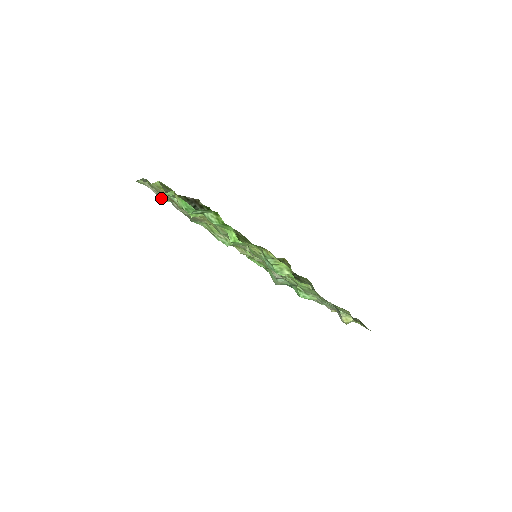
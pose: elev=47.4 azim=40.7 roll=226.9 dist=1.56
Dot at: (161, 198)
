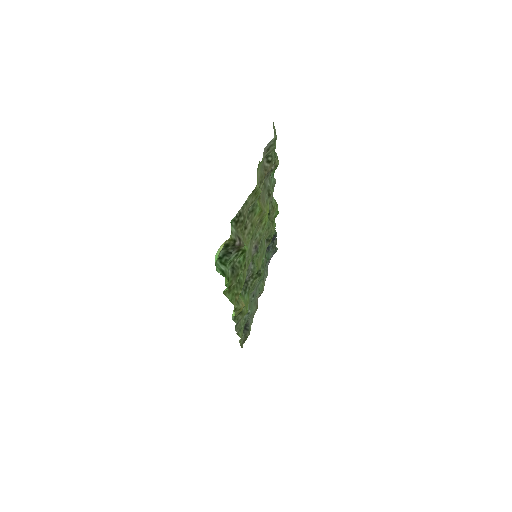
Dot at: (264, 161)
